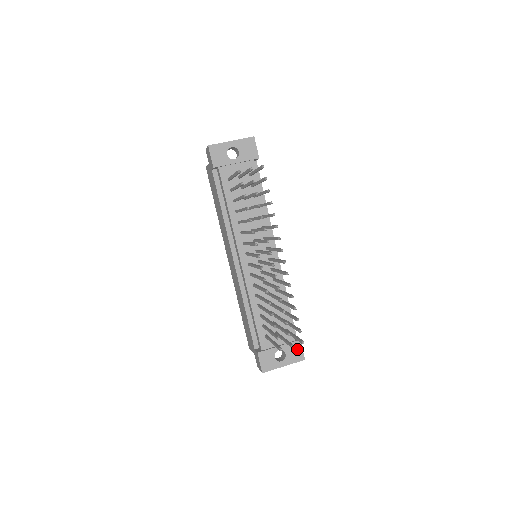
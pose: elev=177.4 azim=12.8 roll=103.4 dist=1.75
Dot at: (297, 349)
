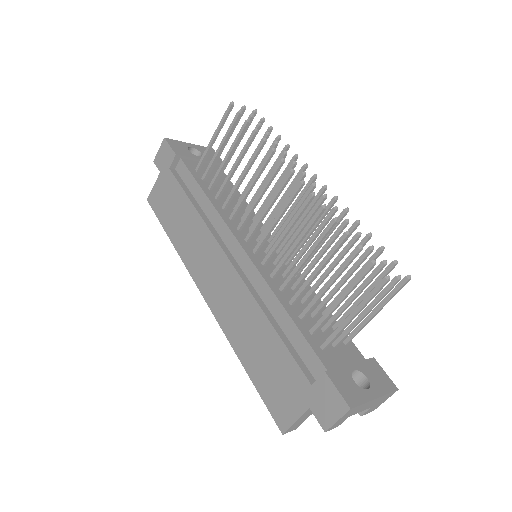
Dot at: (378, 371)
